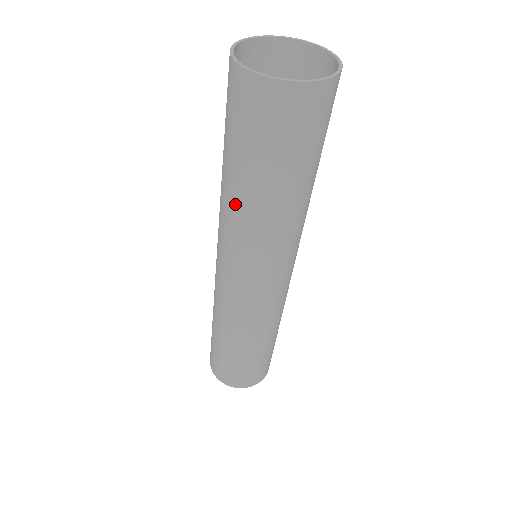
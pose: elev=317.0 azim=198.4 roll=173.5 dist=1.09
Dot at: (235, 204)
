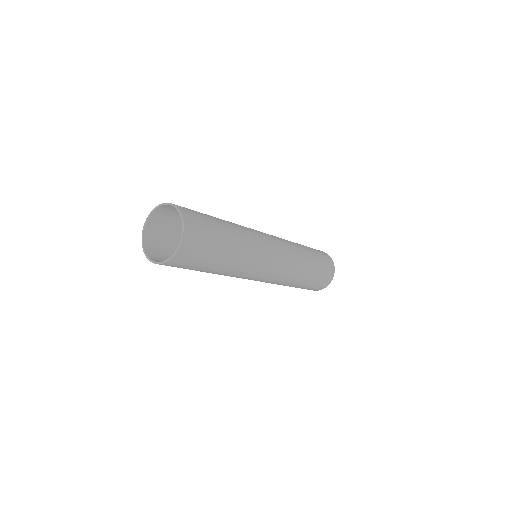
Dot at: occluded
